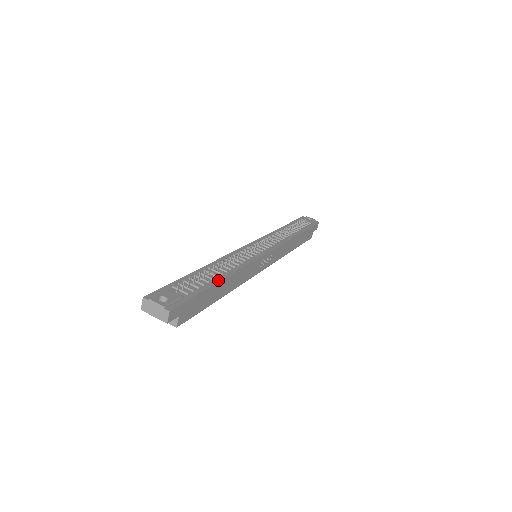
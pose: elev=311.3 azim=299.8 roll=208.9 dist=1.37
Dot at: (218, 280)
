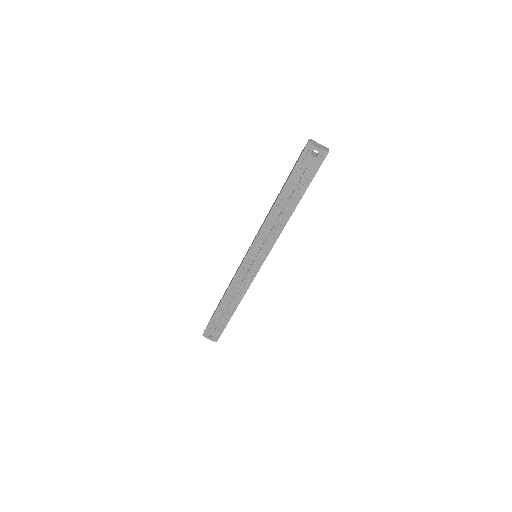
Dot at: (233, 312)
